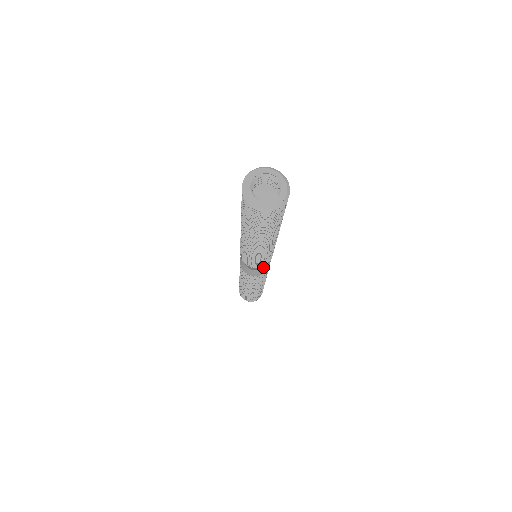
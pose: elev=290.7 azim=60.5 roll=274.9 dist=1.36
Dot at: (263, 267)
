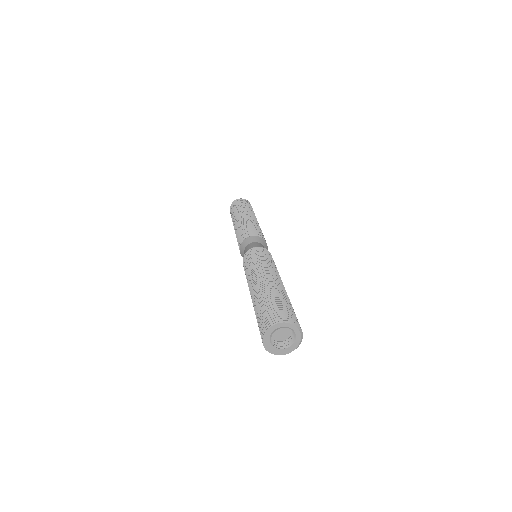
Dot at: occluded
